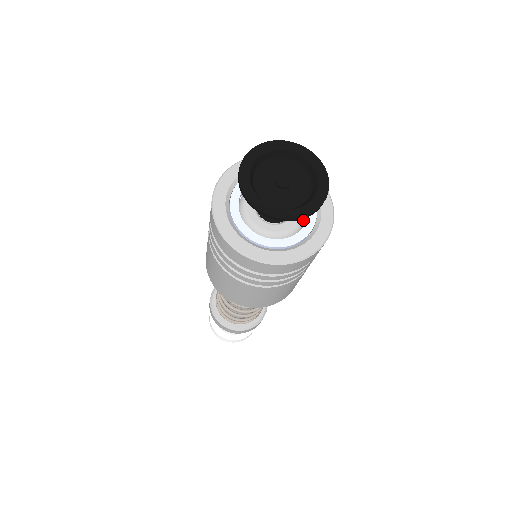
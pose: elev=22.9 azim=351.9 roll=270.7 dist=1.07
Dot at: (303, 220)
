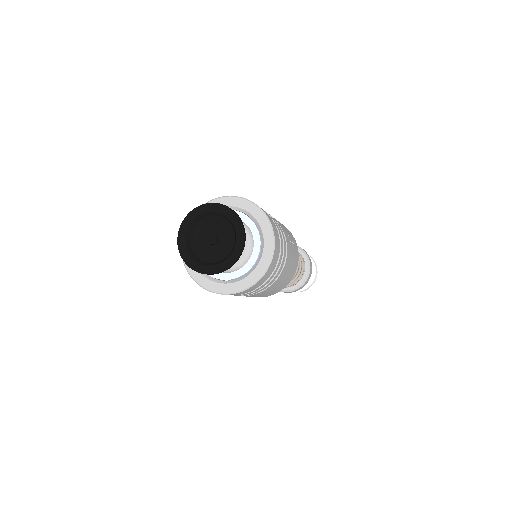
Dot at: (235, 269)
